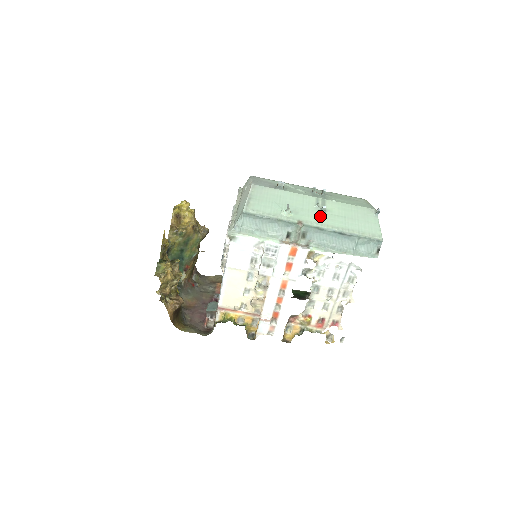
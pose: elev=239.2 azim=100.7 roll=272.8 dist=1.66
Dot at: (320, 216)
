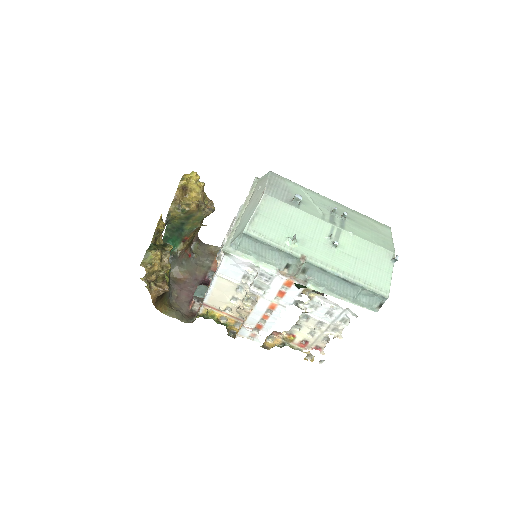
Dot at: (328, 252)
